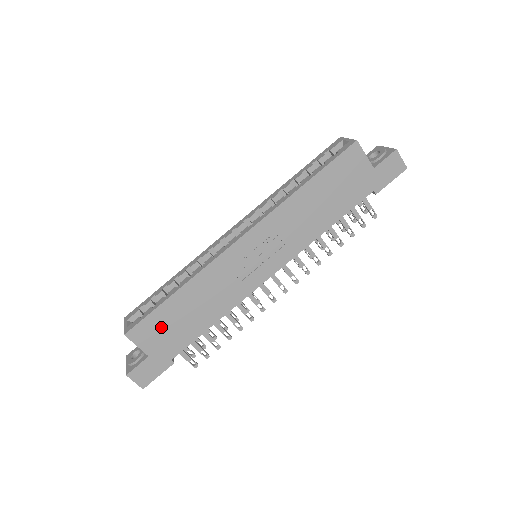
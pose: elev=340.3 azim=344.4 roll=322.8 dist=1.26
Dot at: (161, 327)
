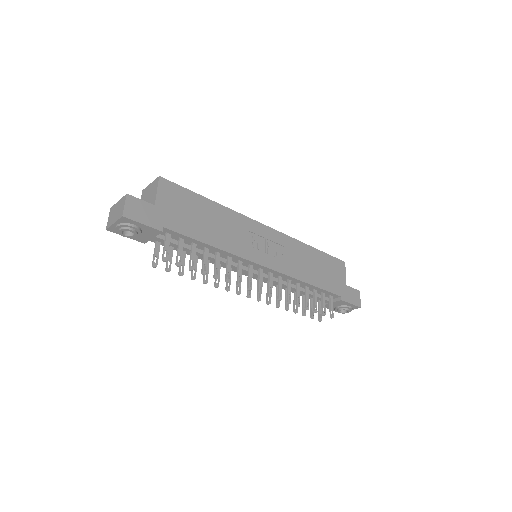
Dot at: (183, 203)
